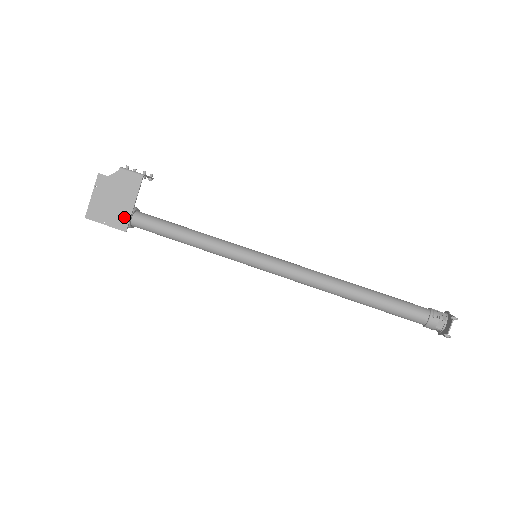
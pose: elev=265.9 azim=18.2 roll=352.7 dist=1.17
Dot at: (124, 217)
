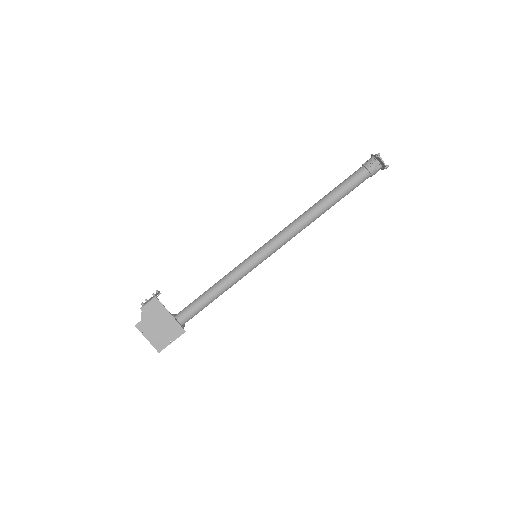
Dot at: (175, 327)
